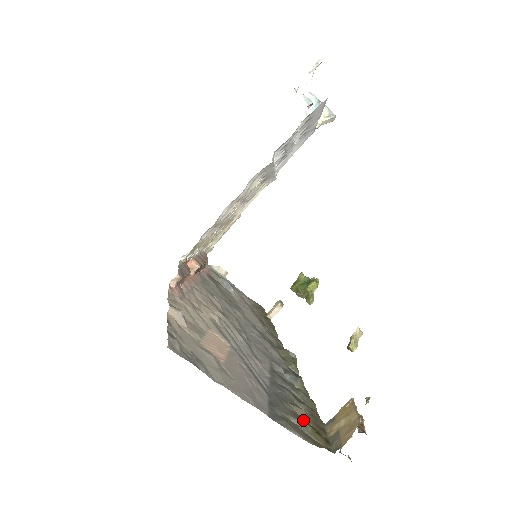
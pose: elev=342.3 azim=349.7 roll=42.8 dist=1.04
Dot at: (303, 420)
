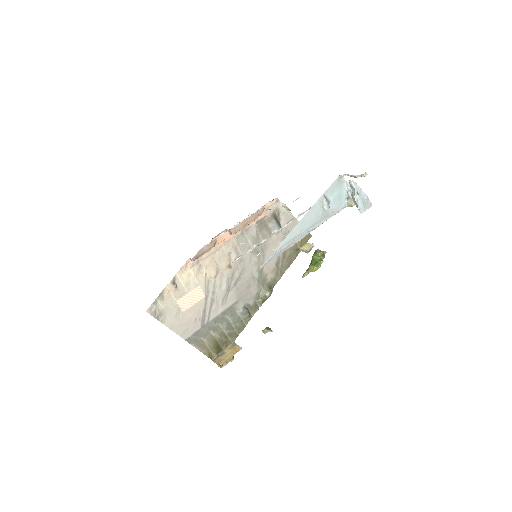
Dot at: (213, 341)
